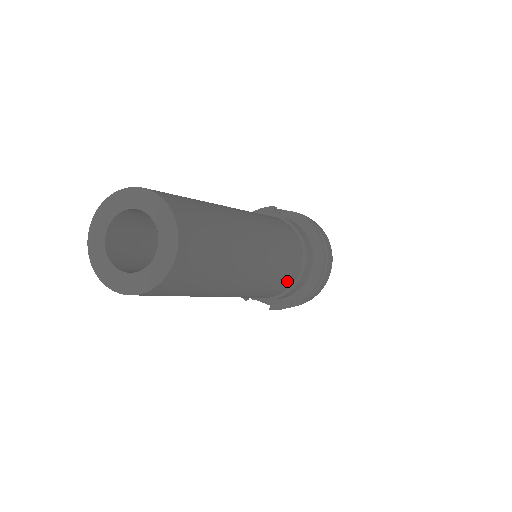
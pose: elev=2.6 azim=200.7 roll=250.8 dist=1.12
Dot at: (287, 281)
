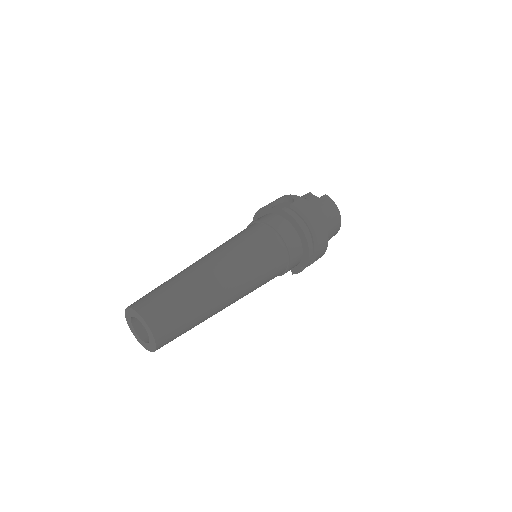
Dot at: (276, 270)
